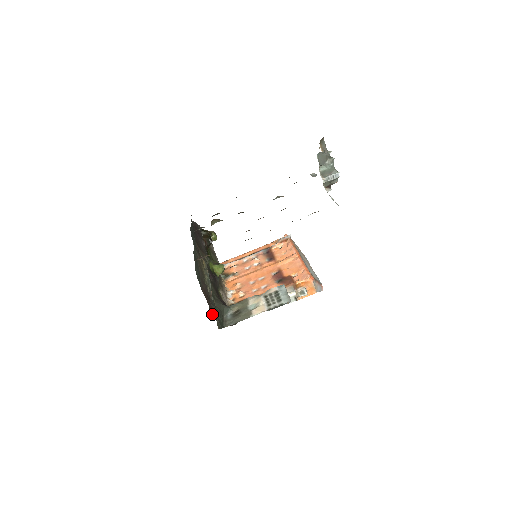
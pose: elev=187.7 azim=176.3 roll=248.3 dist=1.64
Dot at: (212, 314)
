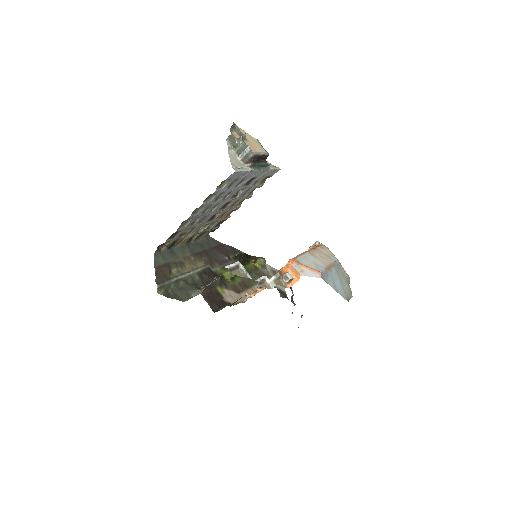
Dot at: (156, 283)
